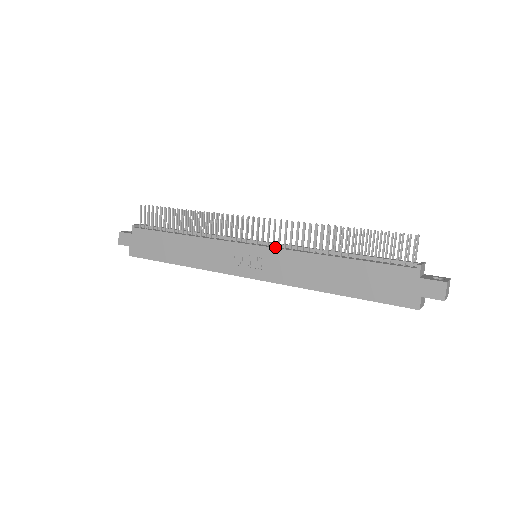
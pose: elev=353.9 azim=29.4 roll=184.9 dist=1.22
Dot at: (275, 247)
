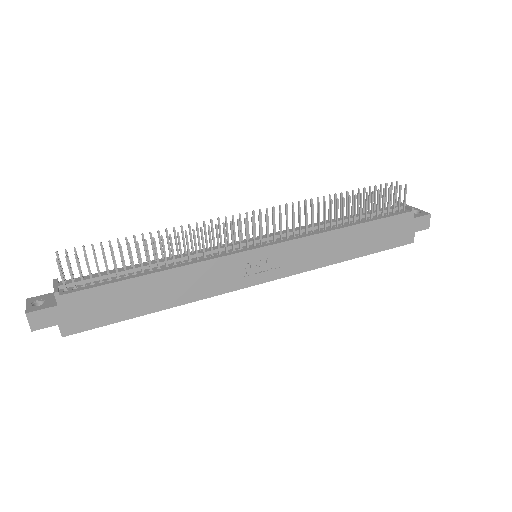
Dot at: (286, 239)
